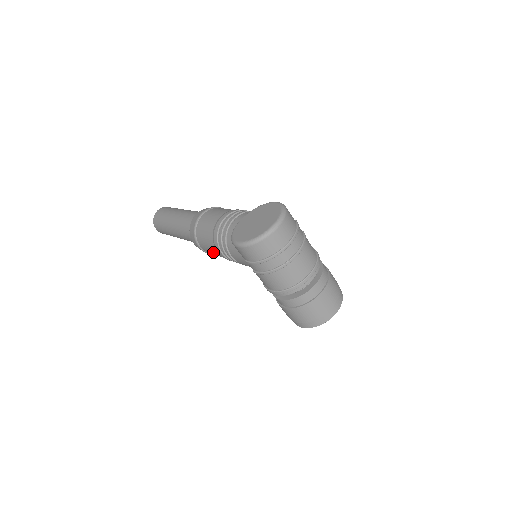
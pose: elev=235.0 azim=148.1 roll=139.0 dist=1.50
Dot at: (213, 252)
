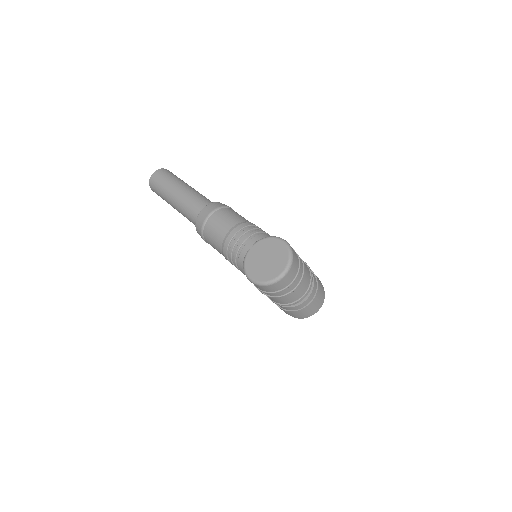
Dot at: occluded
